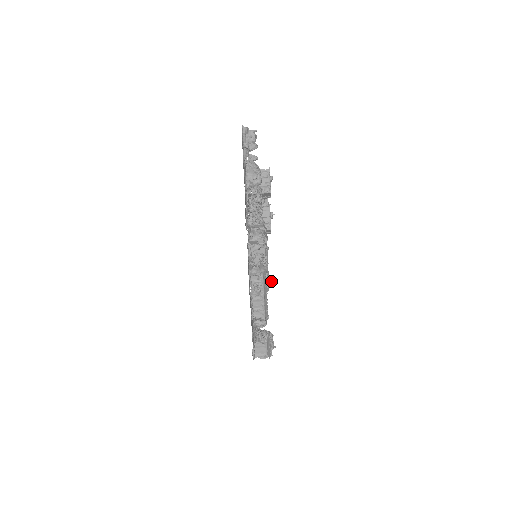
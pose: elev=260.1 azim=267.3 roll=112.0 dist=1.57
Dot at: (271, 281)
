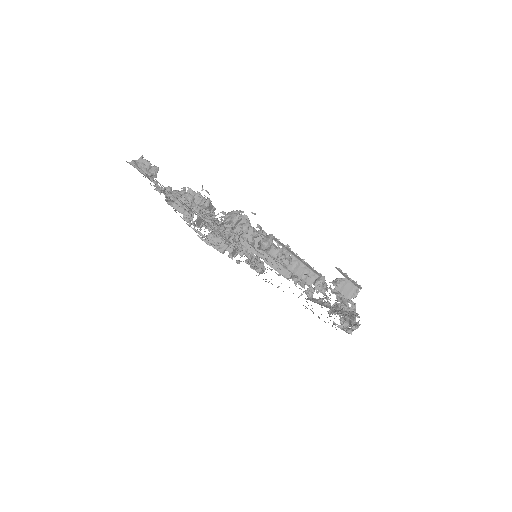
Dot at: (288, 246)
